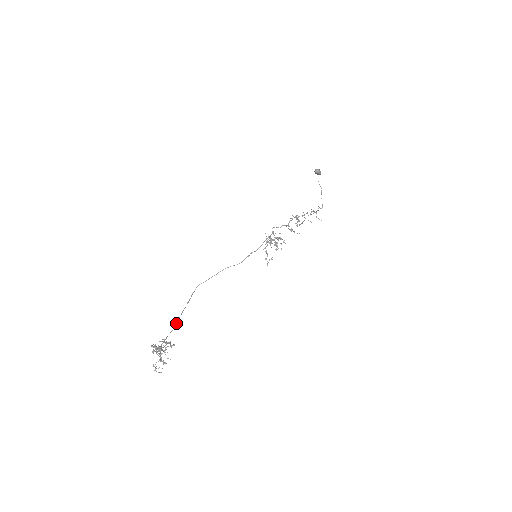
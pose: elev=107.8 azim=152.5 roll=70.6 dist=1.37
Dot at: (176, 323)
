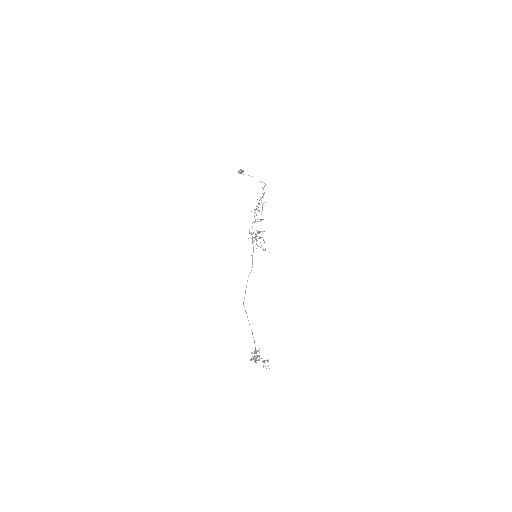
Dot at: occluded
